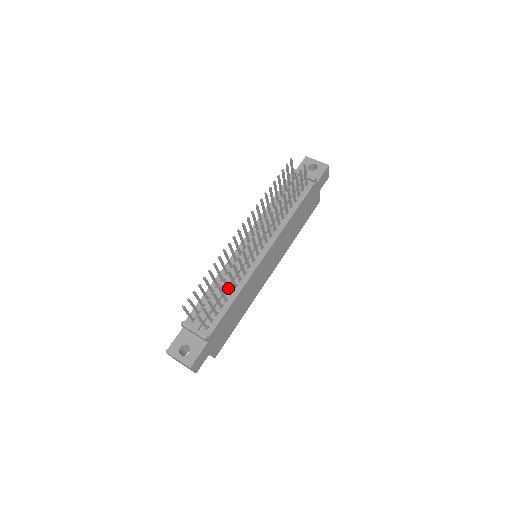
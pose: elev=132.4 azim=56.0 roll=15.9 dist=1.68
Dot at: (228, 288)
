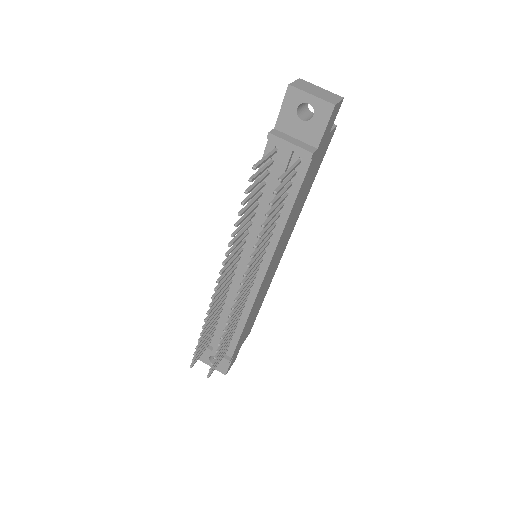
Dot at: (231, 330)
